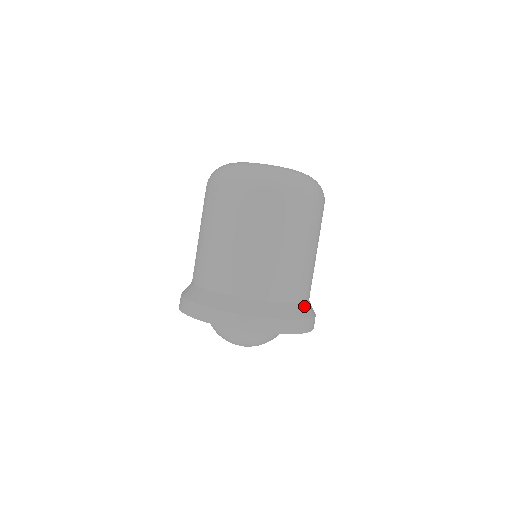
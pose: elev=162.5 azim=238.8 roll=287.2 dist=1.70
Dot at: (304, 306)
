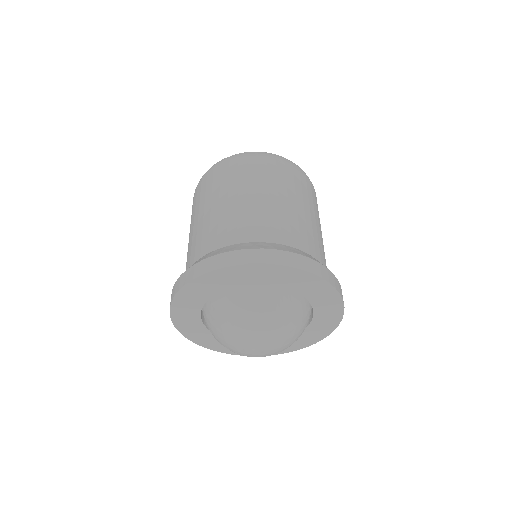
Dot at: occluded
